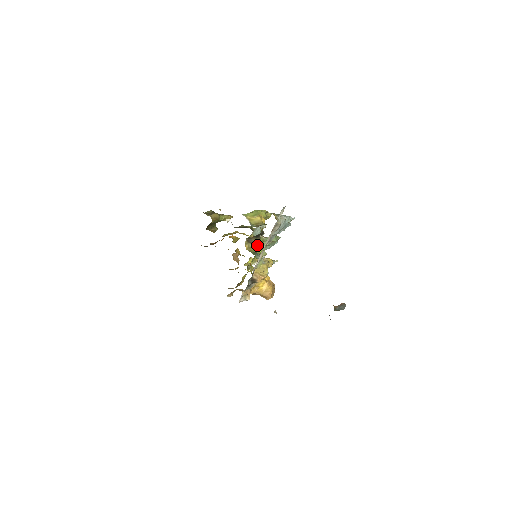
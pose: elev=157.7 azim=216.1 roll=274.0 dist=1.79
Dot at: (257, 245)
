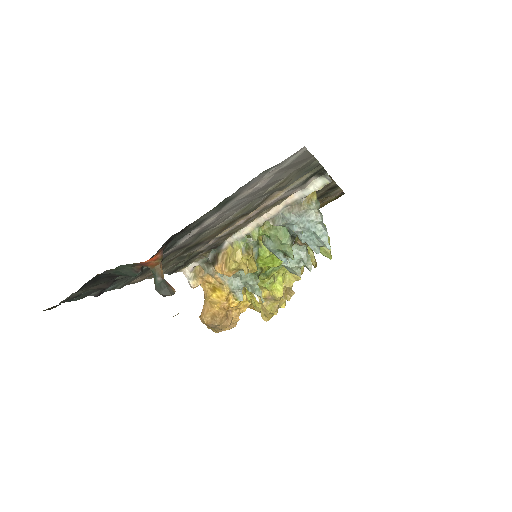
Dot at: occluded
